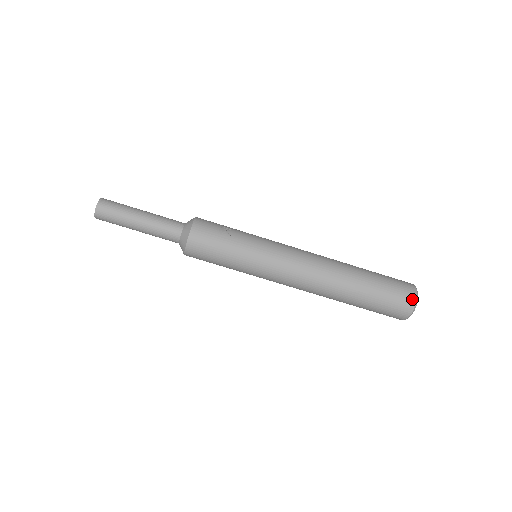
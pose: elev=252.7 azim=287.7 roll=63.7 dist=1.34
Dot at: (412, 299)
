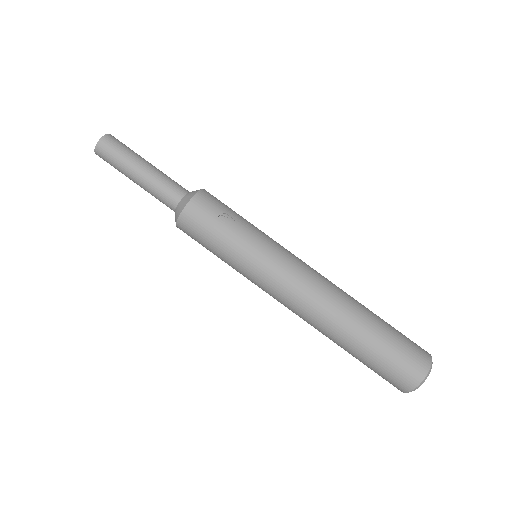
Dot at: (417, 378)
